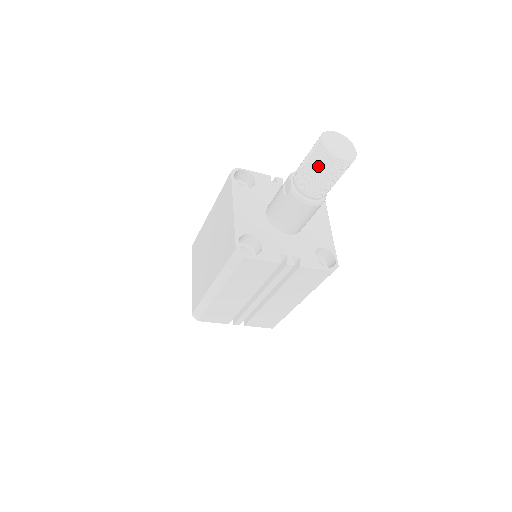
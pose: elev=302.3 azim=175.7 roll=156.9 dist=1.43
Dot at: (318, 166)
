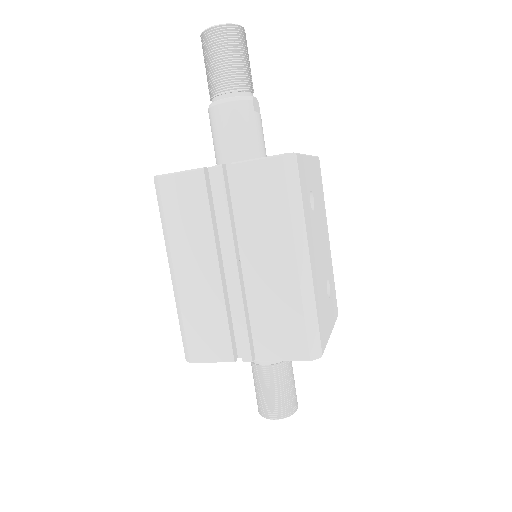
Dot at: (205, 55)
